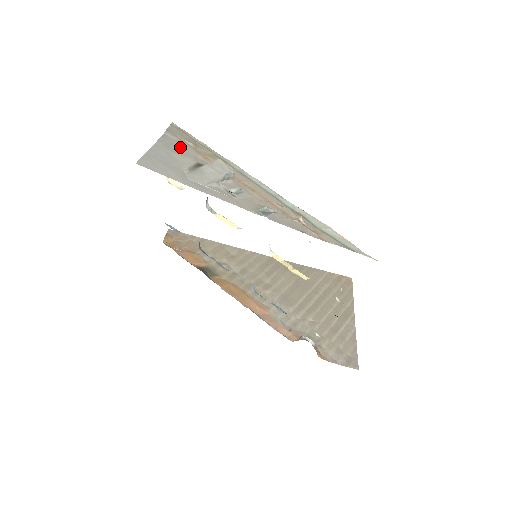
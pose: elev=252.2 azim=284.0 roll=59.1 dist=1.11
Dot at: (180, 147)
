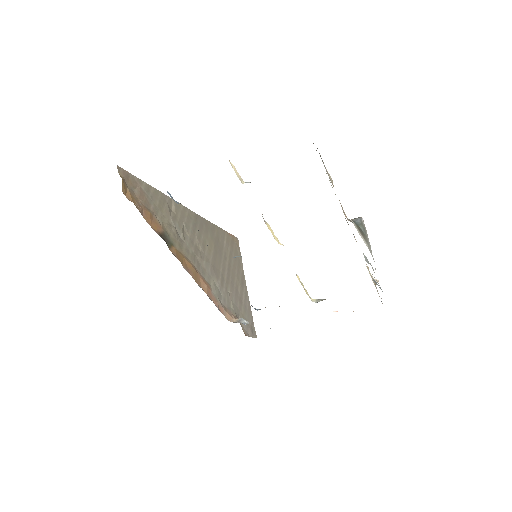
Dot at: occluded
